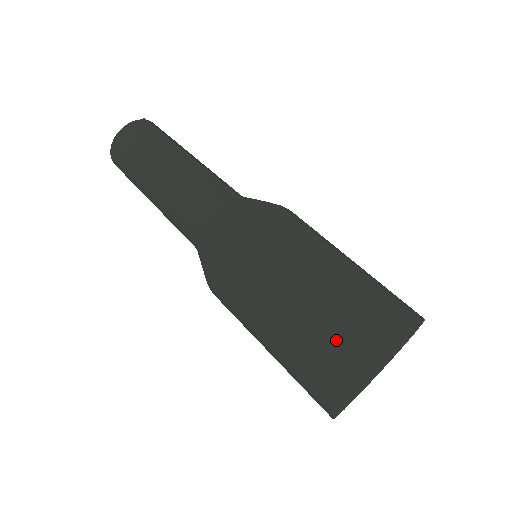
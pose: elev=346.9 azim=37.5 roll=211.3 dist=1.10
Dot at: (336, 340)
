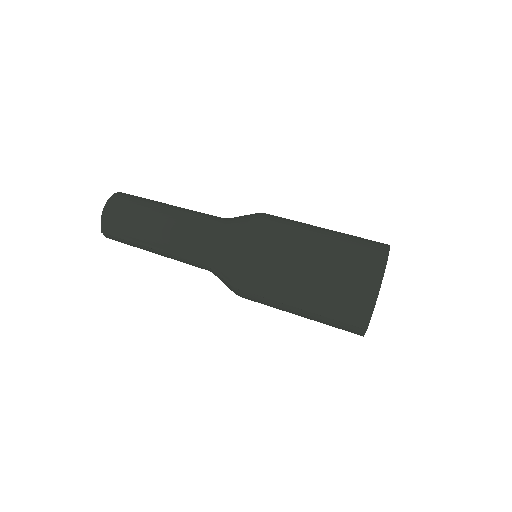
Dot at: (360, 239)
